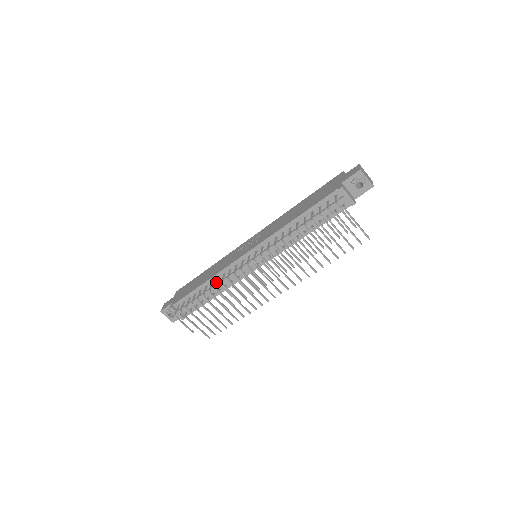
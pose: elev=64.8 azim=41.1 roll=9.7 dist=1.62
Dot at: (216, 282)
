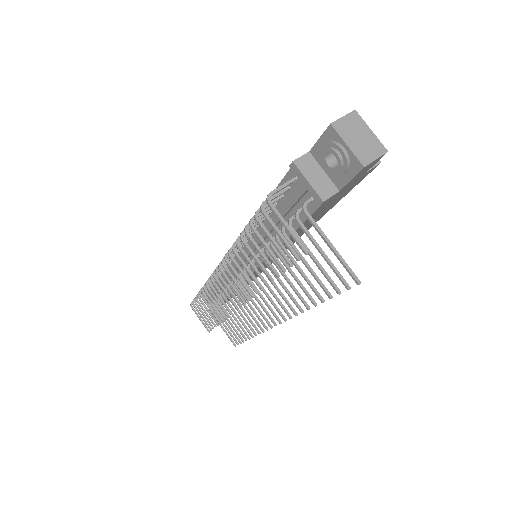
Dot at: occluded
